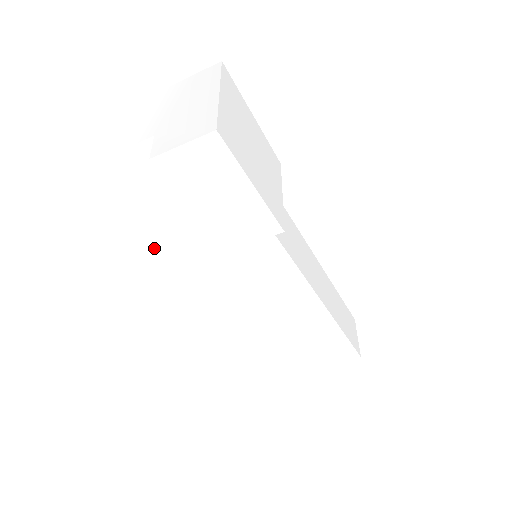
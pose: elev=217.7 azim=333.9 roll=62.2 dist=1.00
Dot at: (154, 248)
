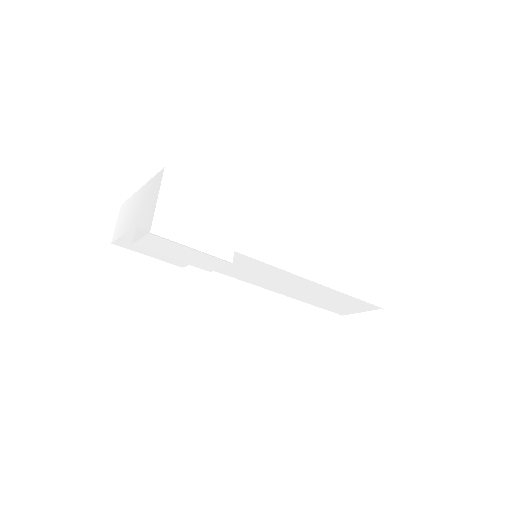
Dot at: (182, 265)
